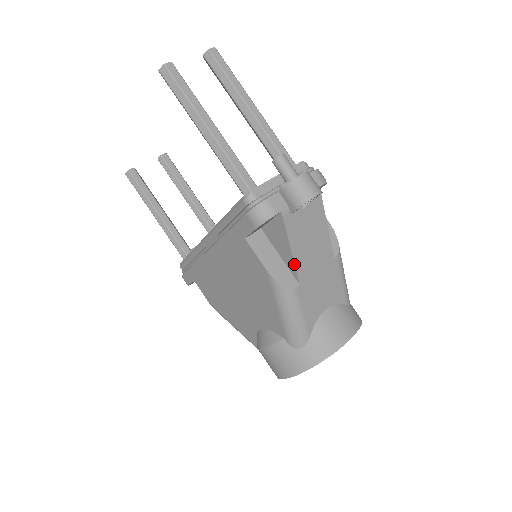
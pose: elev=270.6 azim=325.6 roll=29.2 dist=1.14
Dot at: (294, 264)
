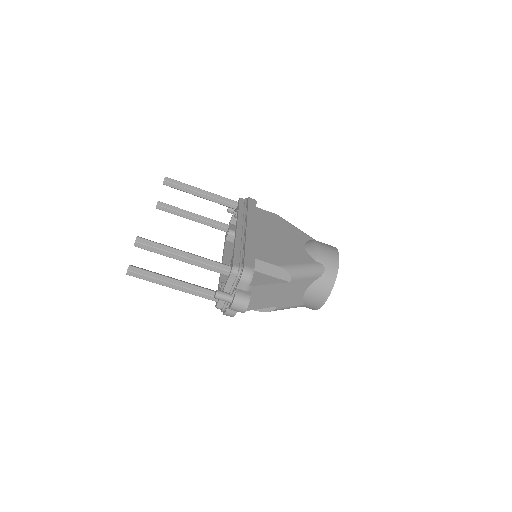
Dot at: occluded
